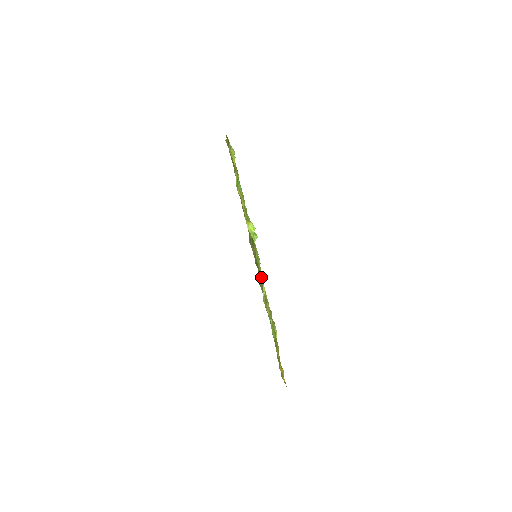
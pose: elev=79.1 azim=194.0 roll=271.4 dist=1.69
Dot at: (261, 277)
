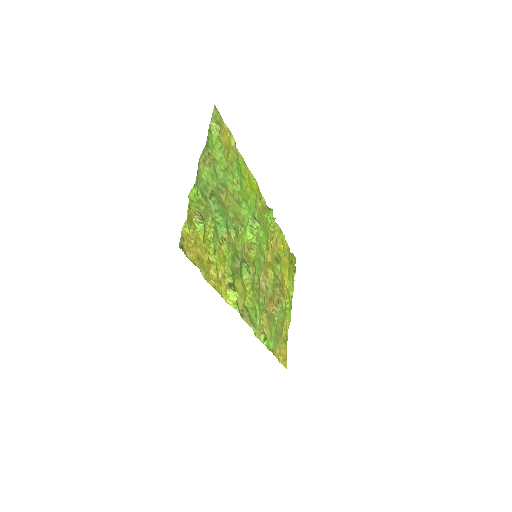
Dot at: (250, 325)
